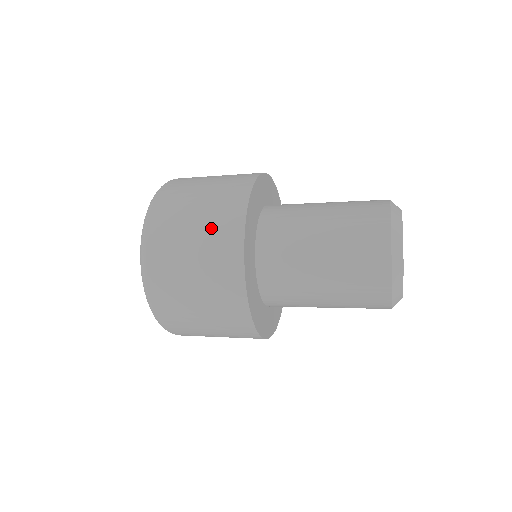
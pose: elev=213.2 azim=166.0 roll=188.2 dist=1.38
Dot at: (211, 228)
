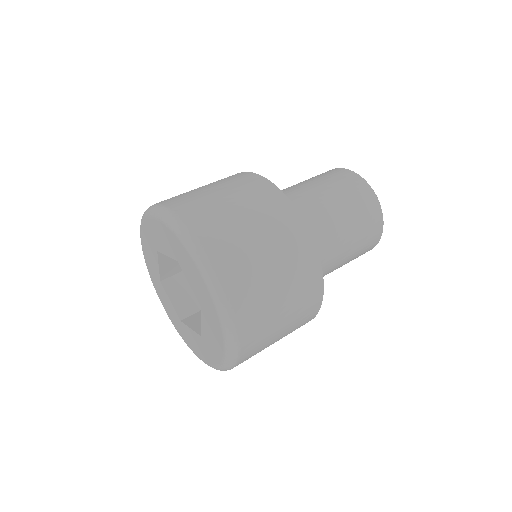
Dot at: (264, 215)
